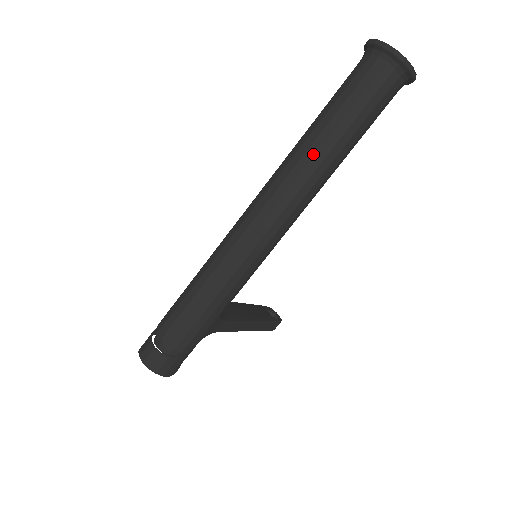
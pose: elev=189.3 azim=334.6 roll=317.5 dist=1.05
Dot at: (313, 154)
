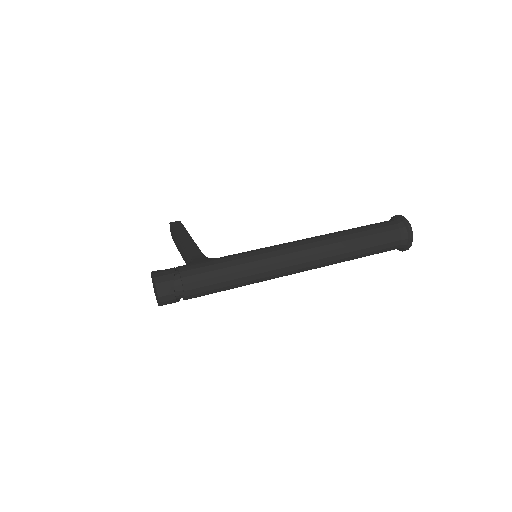
Dot at: (345, 257)
